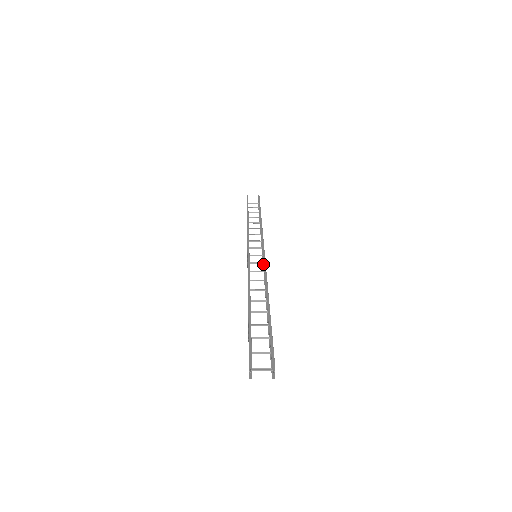
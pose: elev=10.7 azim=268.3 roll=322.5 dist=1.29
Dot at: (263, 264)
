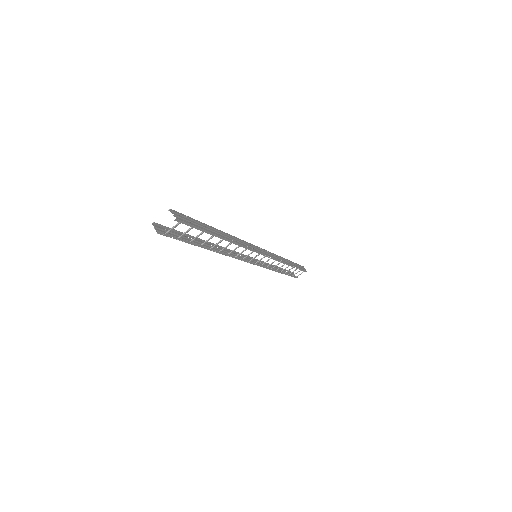
Dot at: (259, 254)
